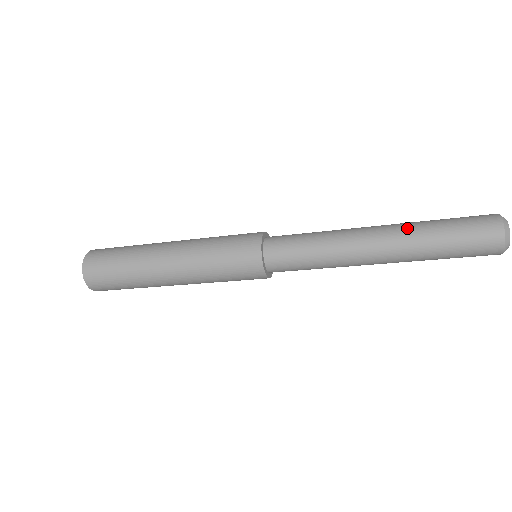
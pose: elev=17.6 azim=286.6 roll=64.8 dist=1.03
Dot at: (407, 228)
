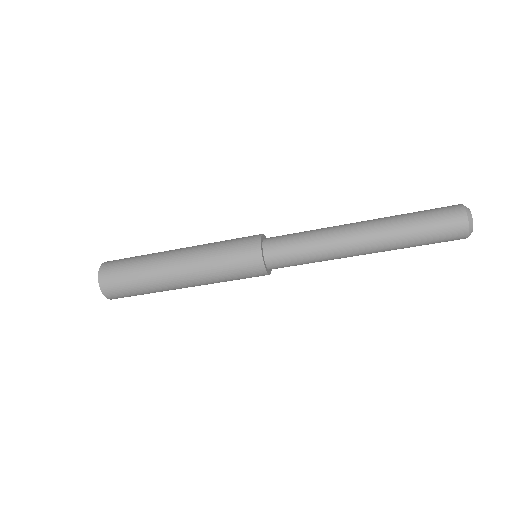
Dot at: (386, 222)
